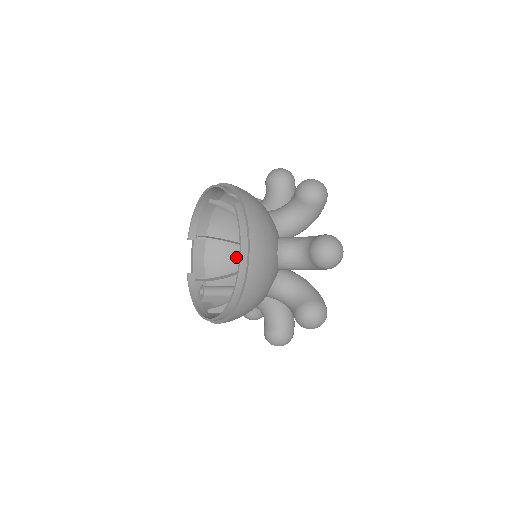
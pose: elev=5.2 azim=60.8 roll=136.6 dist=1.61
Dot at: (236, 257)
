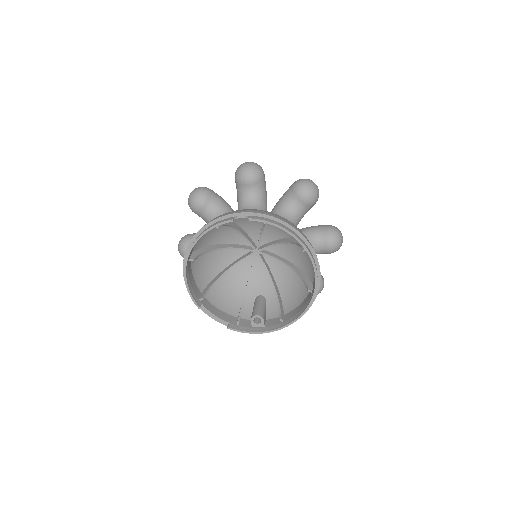
Dot at: (232, 281)
